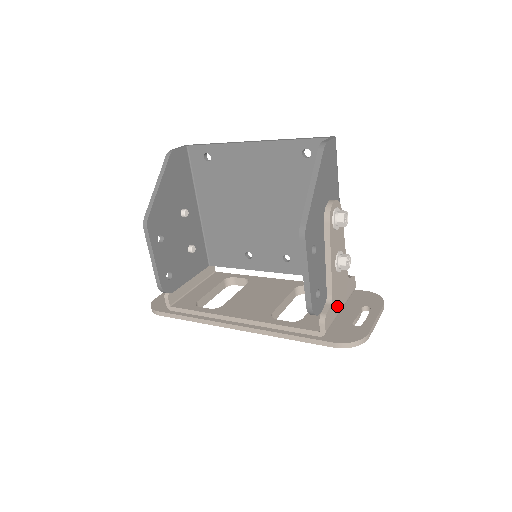
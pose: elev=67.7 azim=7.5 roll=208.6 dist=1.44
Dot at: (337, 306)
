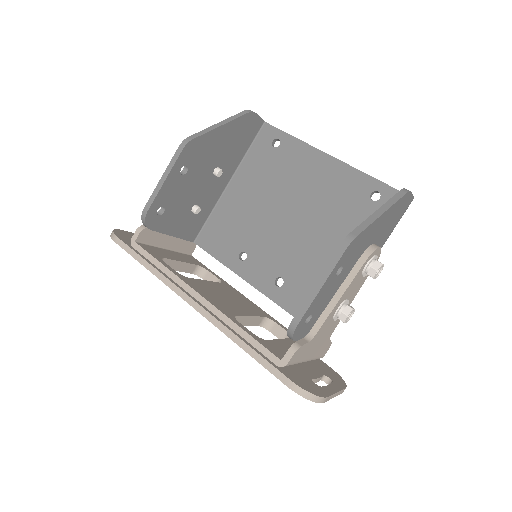
Dot at: (308, 352)
